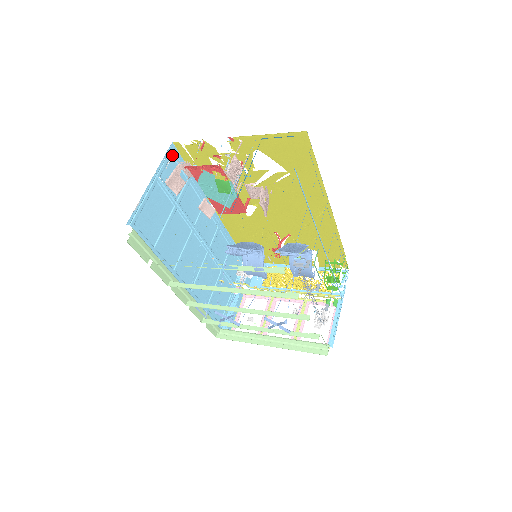
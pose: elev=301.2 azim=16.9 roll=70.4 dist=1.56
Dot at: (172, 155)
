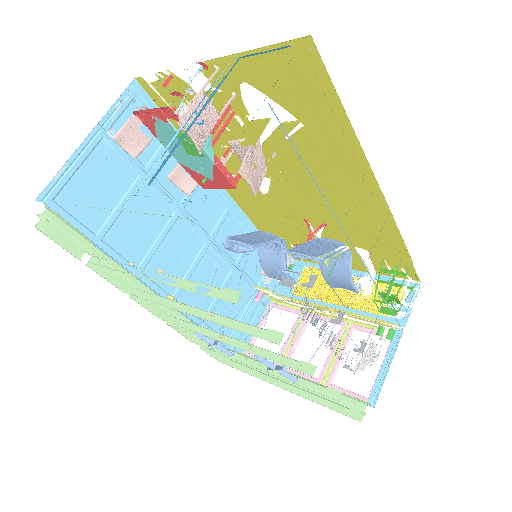
Dot at: (135, 98)
